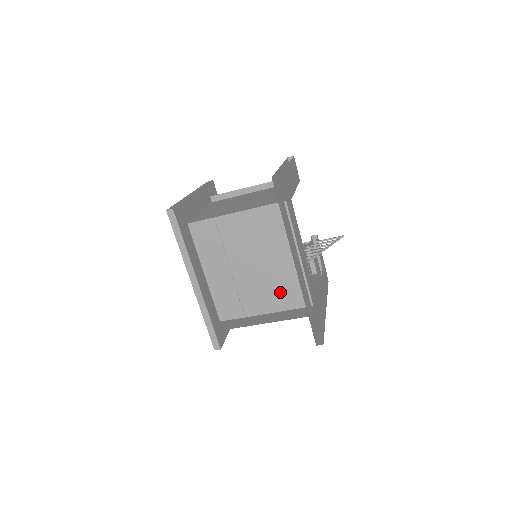
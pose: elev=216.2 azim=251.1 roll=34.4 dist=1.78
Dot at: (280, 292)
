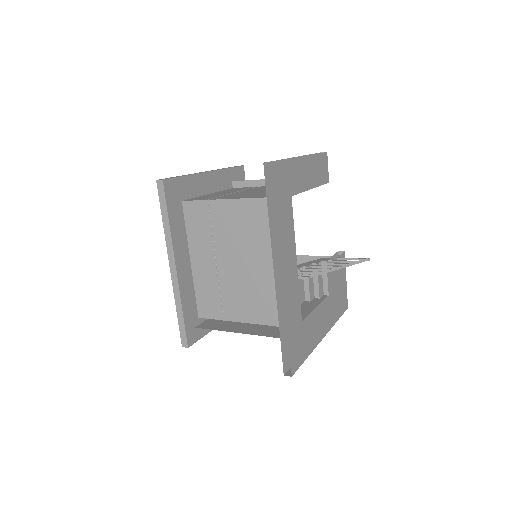
Dot at: (264, 302)
